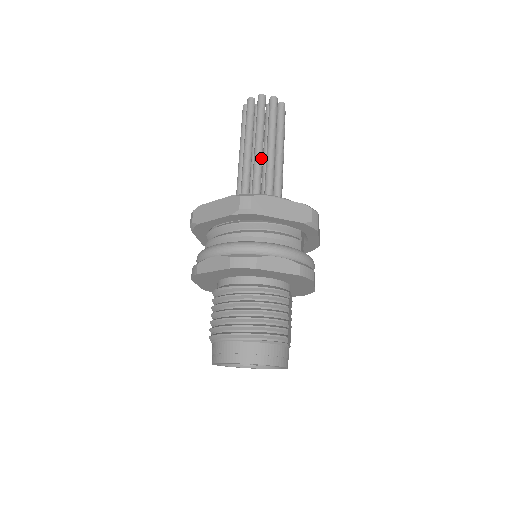
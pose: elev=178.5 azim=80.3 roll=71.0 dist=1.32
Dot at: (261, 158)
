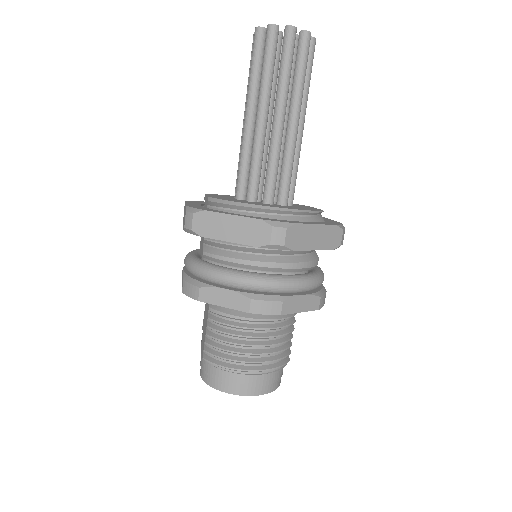
Dot at: (282, 135)
